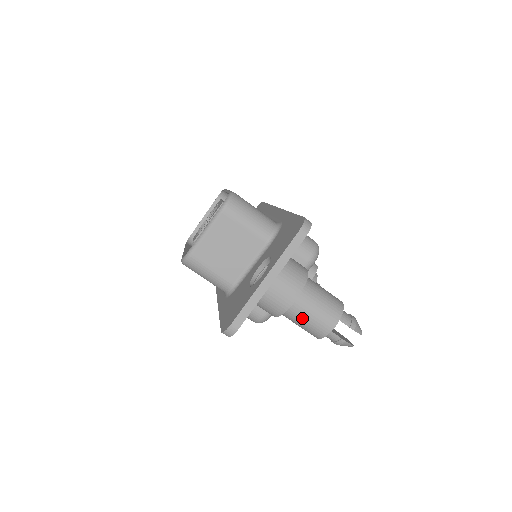
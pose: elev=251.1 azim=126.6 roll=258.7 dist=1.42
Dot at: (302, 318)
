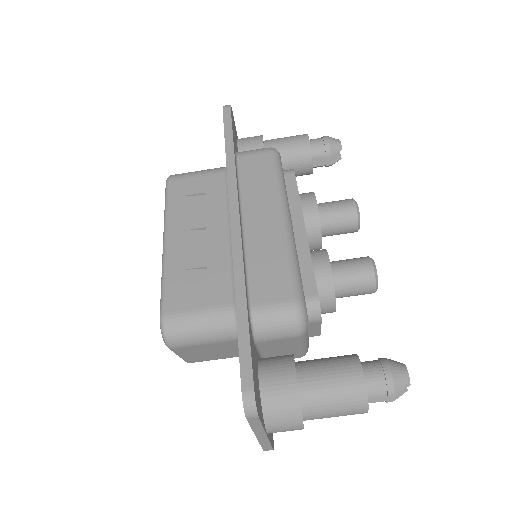
Dot at: occluded
